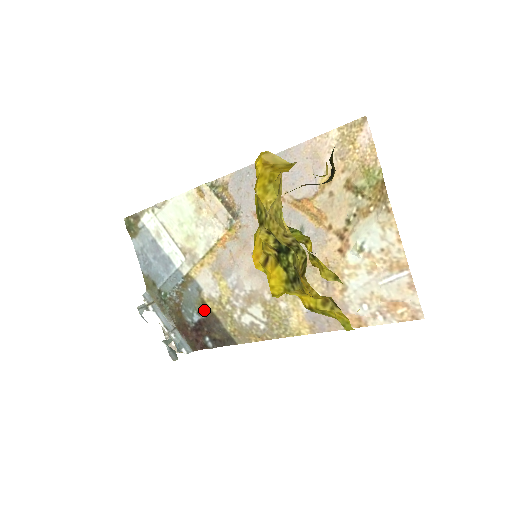
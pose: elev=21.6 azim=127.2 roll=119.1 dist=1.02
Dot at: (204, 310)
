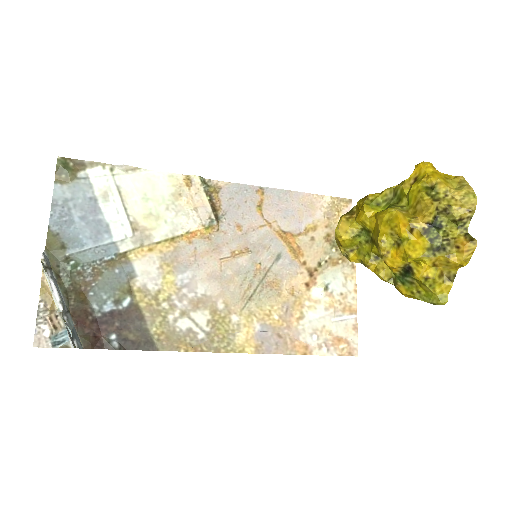
Dot at: (127, 300)
